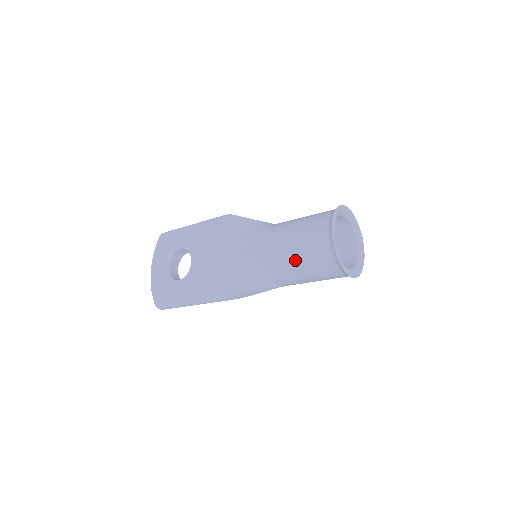
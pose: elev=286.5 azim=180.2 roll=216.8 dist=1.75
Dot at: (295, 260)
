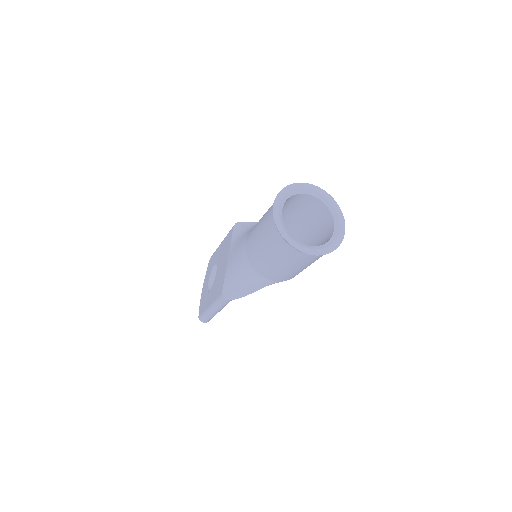
Dot at: (260, 246)
